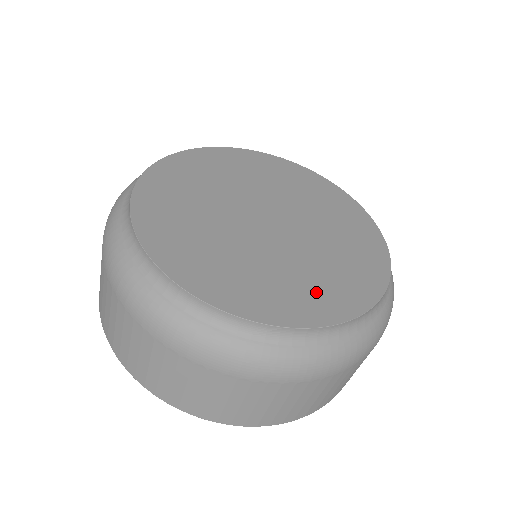
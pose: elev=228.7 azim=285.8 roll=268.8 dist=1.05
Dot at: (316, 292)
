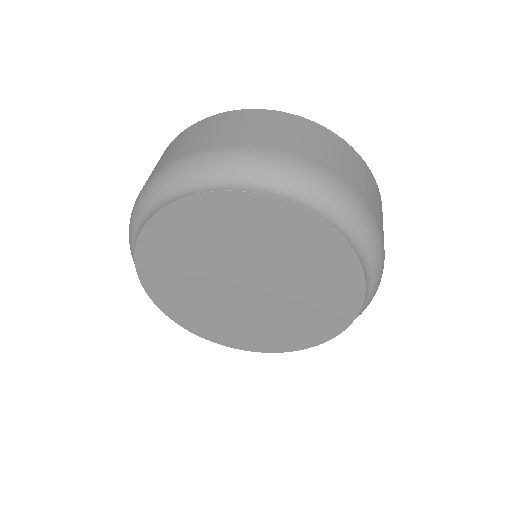
Dot at: (289, 334)
